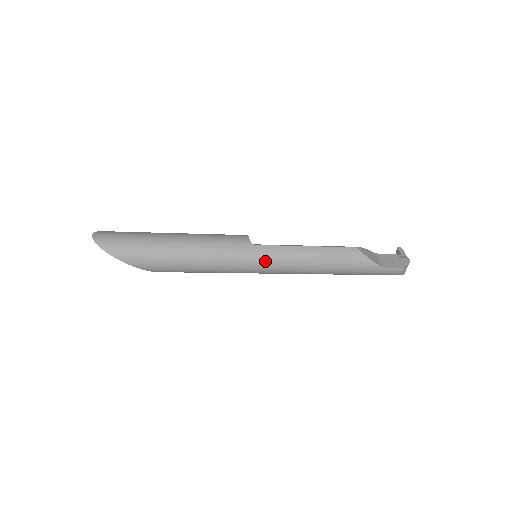
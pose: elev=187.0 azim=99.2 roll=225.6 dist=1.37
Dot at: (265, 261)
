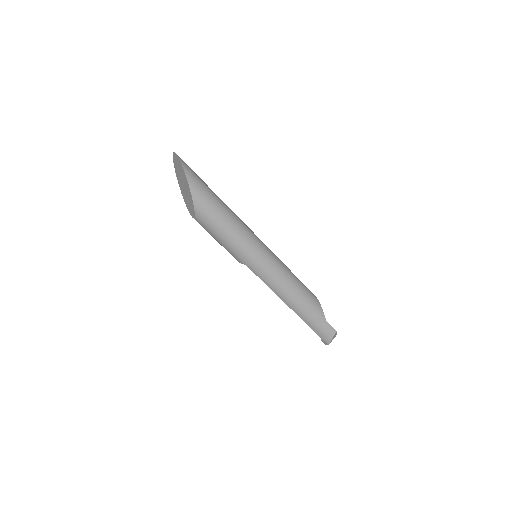
Dot at: (268, 257)
